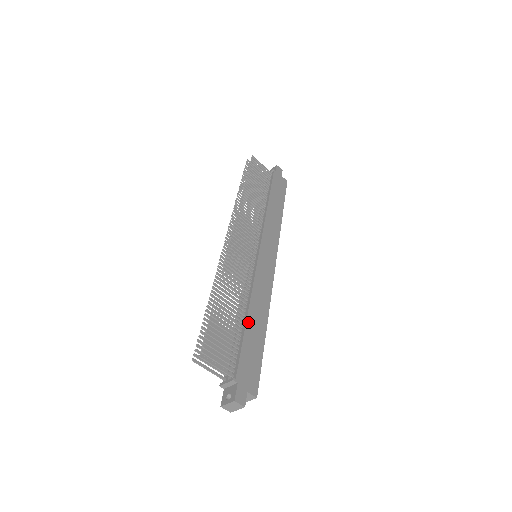
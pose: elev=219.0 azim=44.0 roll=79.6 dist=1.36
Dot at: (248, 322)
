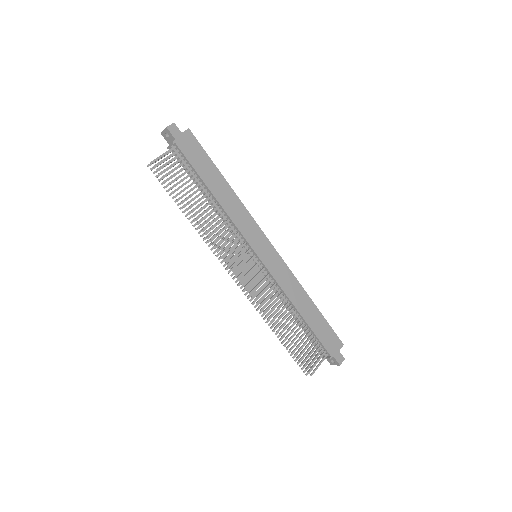
Dot at: (305, 318)
